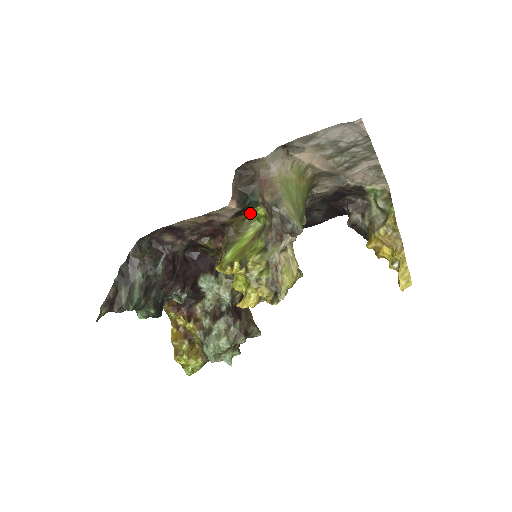
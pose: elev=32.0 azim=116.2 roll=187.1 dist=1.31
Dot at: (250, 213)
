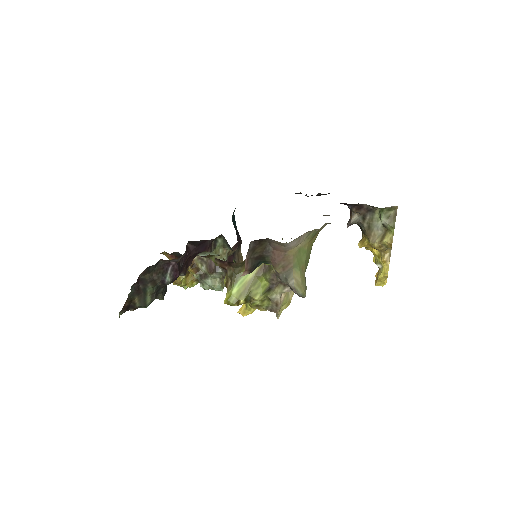
Dot at: occluded
